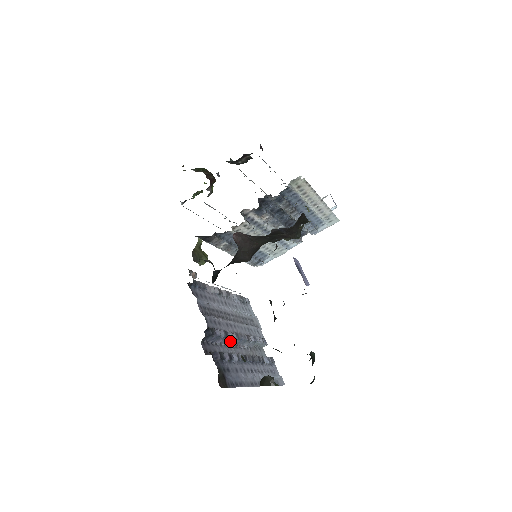
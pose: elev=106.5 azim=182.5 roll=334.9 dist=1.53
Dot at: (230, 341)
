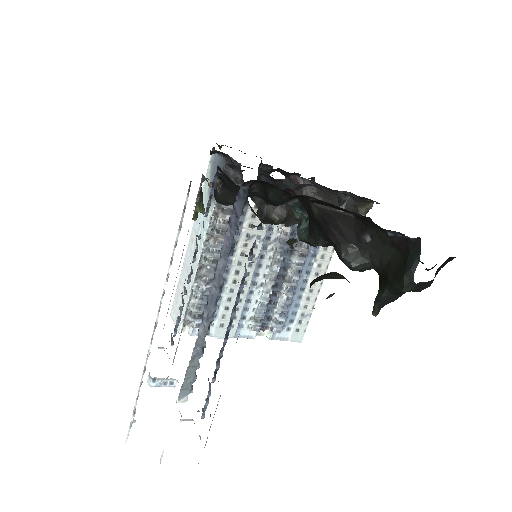
Dot at: (220, 272)
